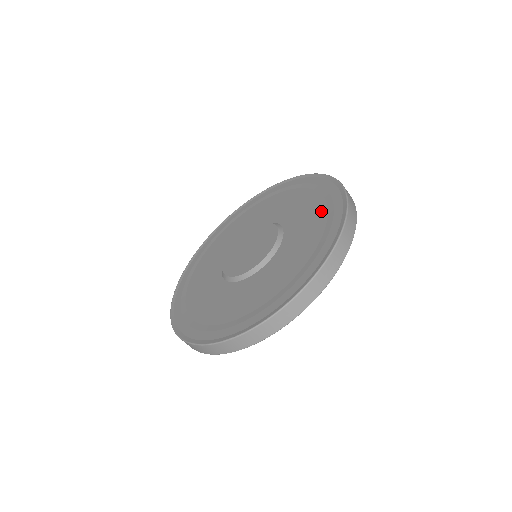
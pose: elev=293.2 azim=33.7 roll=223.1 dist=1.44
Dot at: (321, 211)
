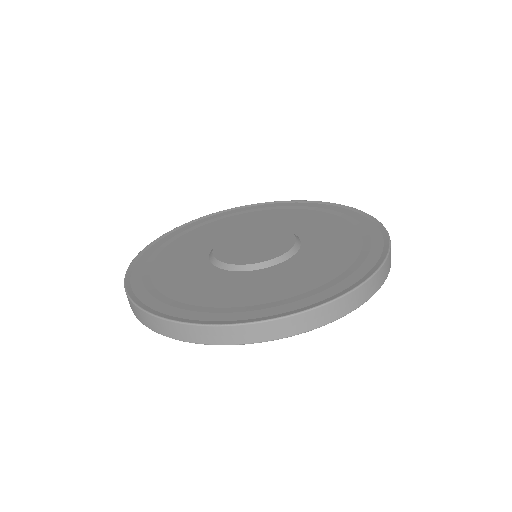
Dot at: (341, 265)
